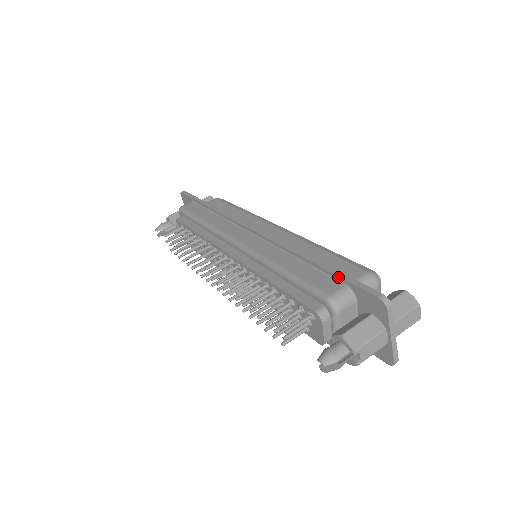
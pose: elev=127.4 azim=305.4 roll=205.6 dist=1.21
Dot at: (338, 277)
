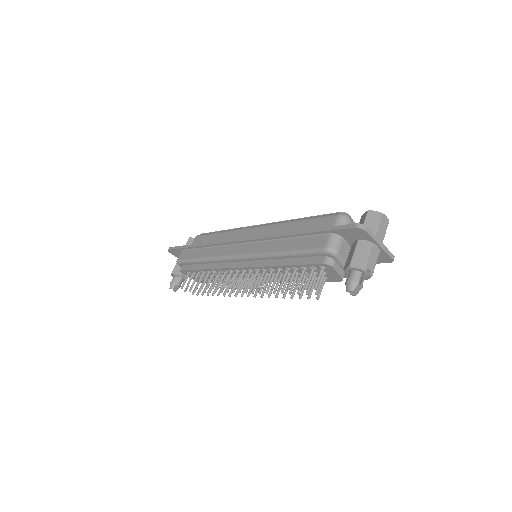
Dot at: (322, 232)
